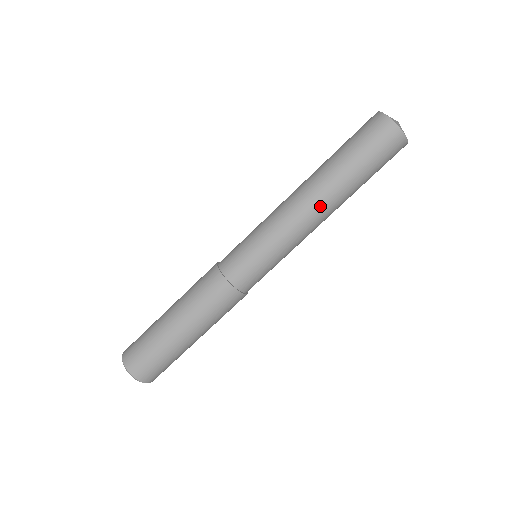
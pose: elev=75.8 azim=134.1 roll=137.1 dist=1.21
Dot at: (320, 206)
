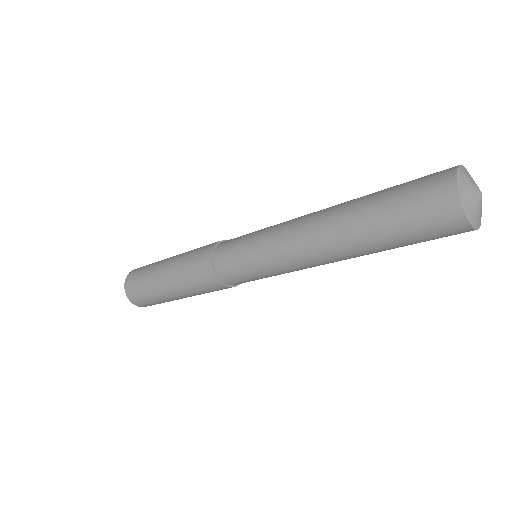
Dot at: (325, 251)
